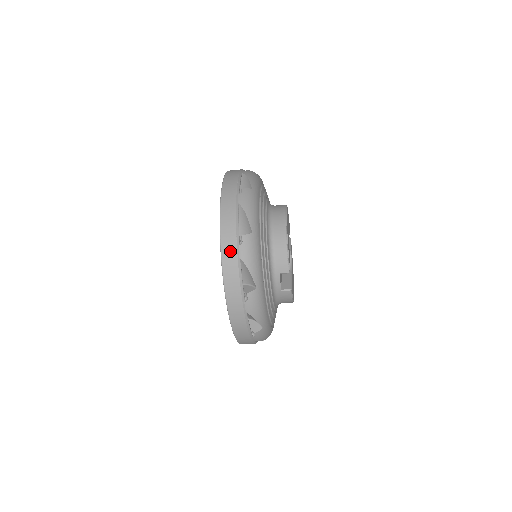
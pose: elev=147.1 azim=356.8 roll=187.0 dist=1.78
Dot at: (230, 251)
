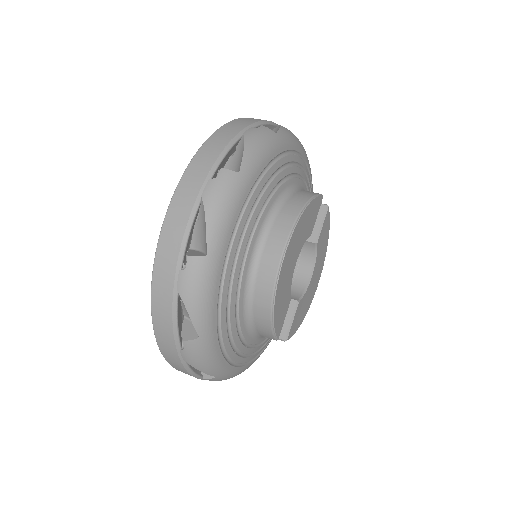
Dot at: (169, 351)
